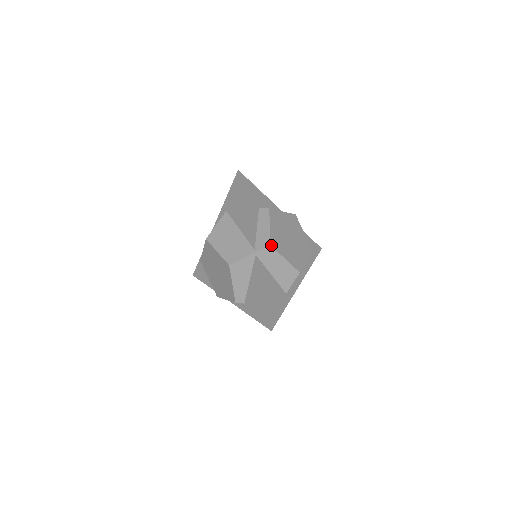
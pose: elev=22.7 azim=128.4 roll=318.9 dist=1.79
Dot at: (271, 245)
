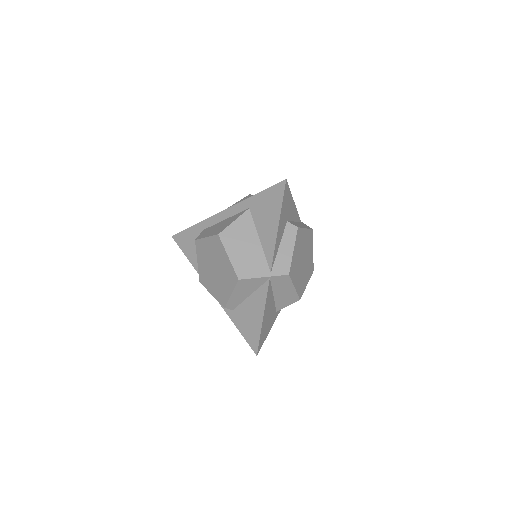
Dot at: (289, 274)
